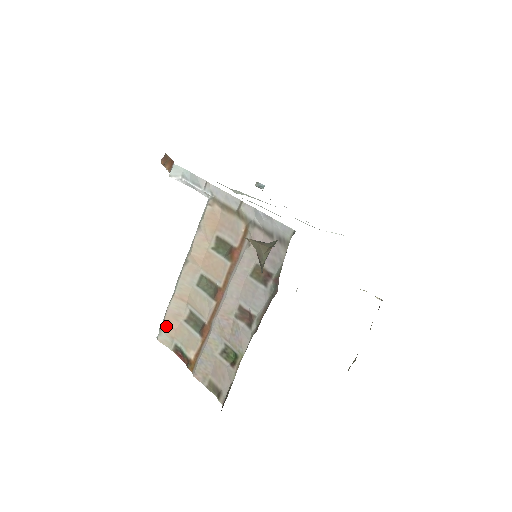
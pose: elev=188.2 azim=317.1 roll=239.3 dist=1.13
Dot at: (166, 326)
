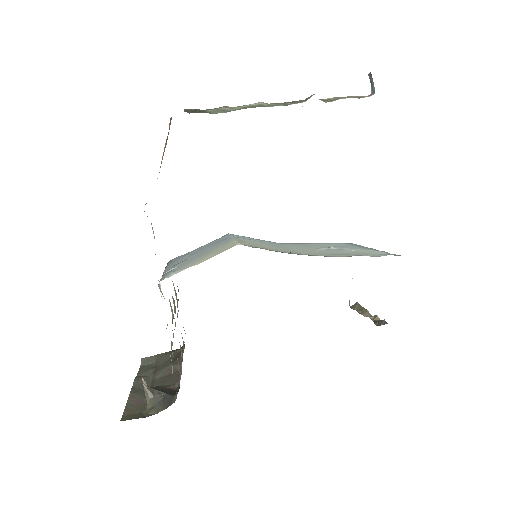
Dot at: occluded
